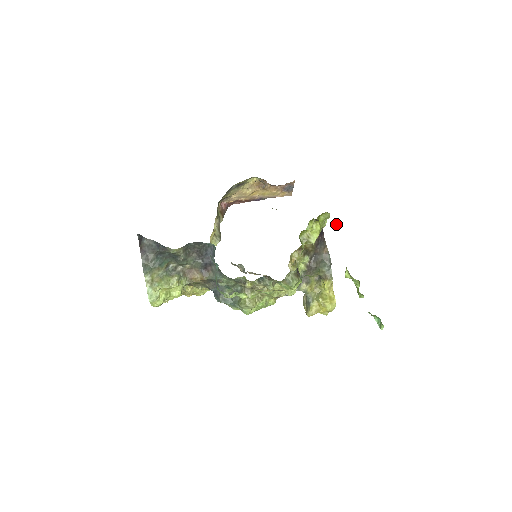
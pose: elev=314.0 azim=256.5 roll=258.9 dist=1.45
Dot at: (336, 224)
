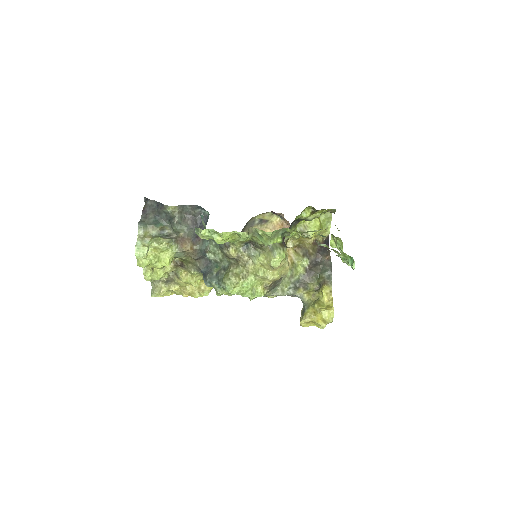
Dot at: (331, 209)
